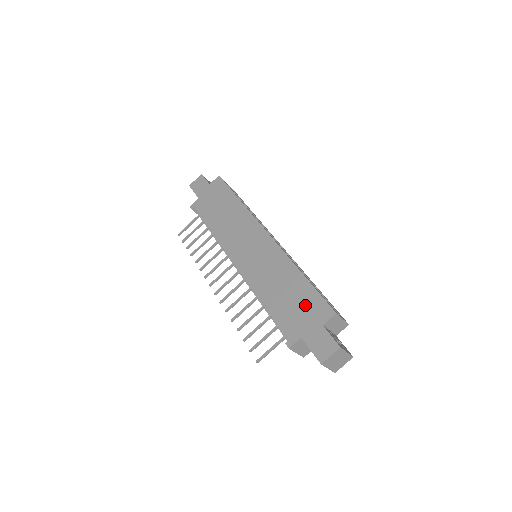
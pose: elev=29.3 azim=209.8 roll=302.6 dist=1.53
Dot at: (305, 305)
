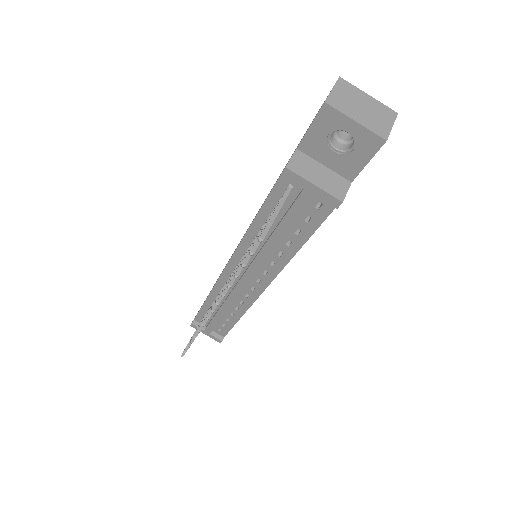
Dot at: occluded
